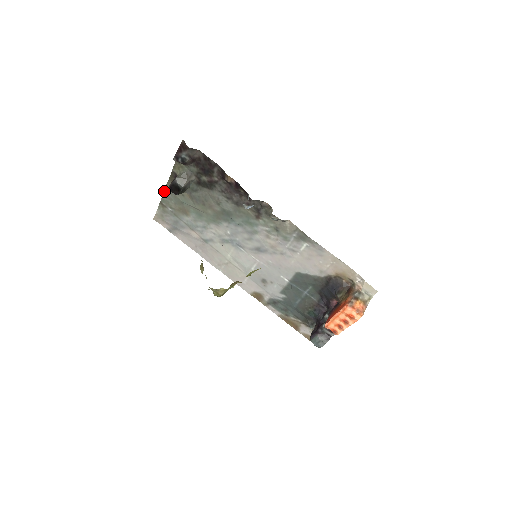
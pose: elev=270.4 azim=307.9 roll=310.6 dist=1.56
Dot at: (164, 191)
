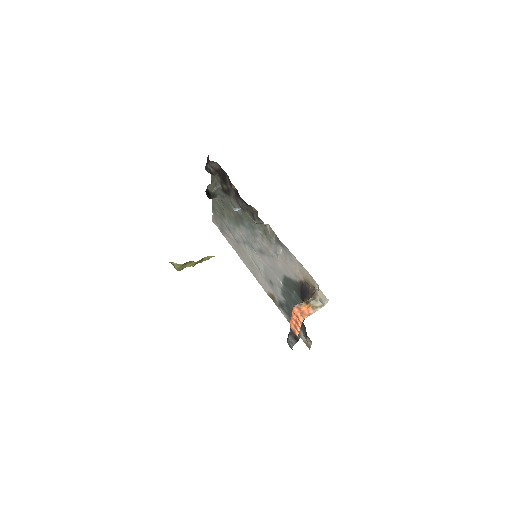
Dot at: occluded
